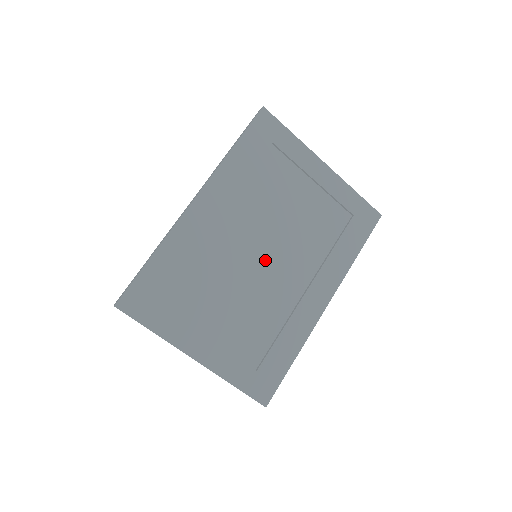
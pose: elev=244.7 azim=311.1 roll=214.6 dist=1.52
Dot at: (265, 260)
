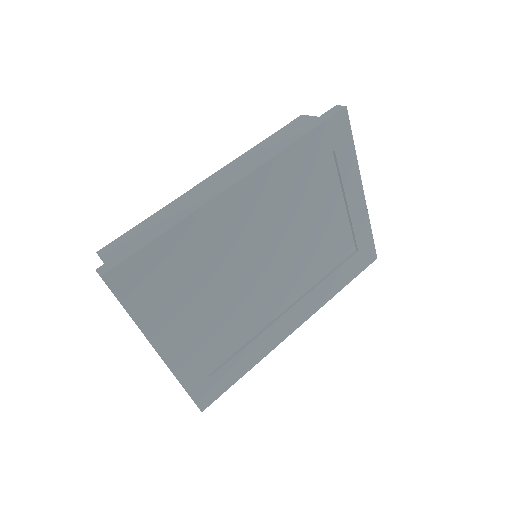
Dot at: (268, 269)
